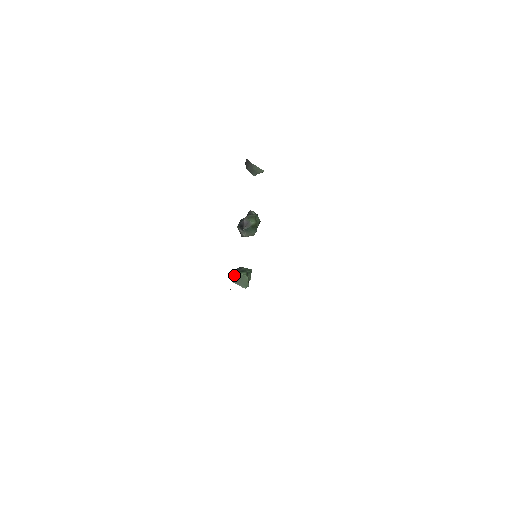
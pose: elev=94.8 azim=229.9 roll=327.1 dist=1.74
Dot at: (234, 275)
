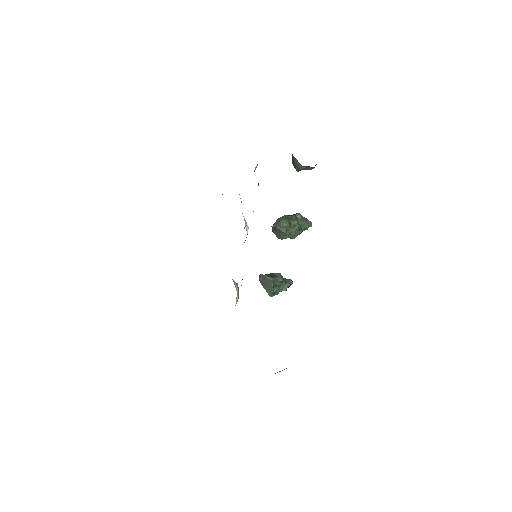
Dot at: (262, 276)
